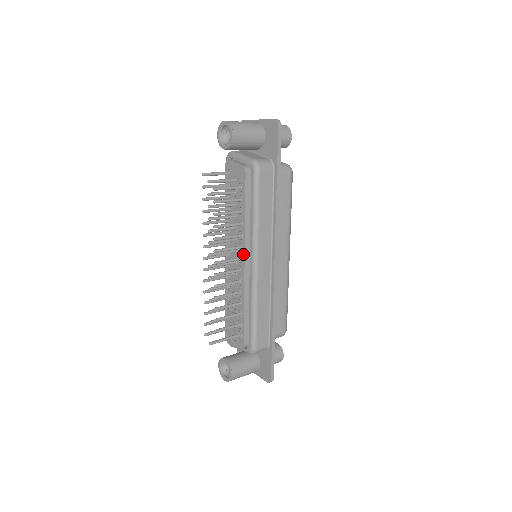
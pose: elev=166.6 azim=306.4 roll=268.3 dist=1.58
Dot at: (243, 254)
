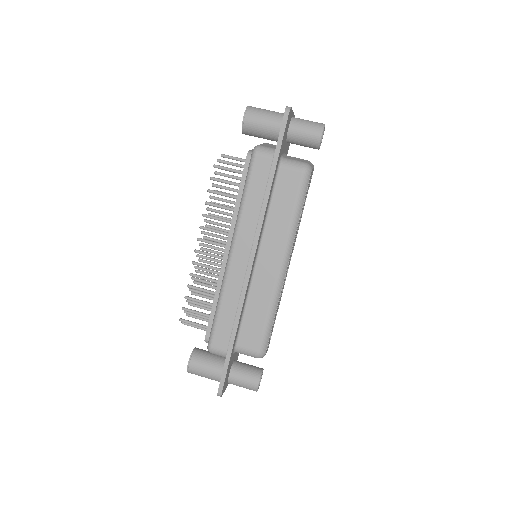
Dot at: (227, 241)
